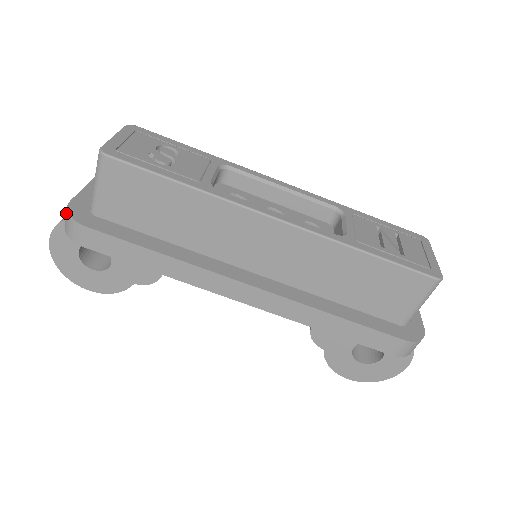
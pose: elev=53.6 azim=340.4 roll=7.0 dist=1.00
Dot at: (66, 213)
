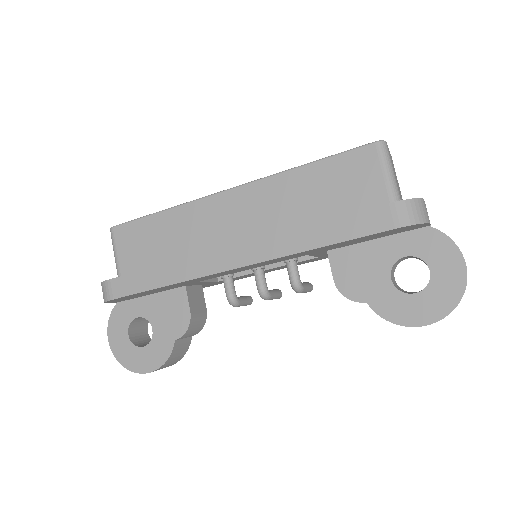
Dot at: occluded
